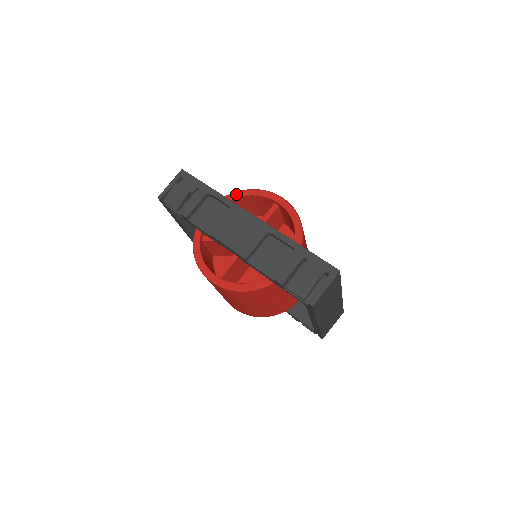
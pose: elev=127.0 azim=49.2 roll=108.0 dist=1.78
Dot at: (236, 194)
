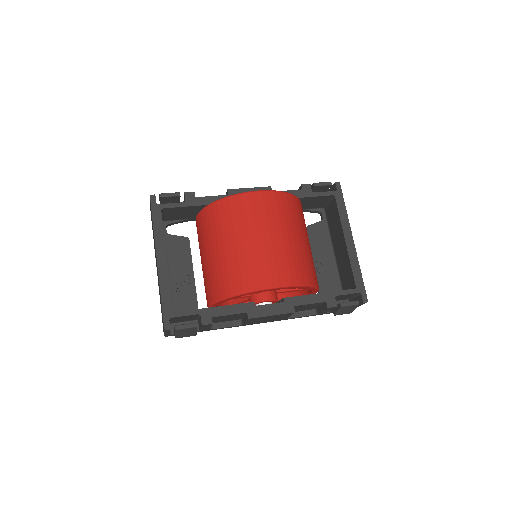
Dot at: occluded
